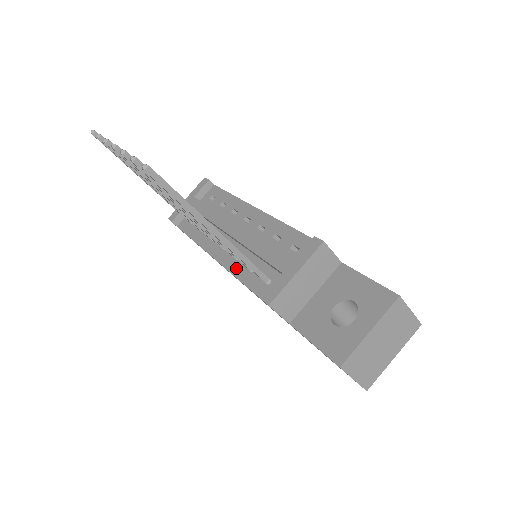
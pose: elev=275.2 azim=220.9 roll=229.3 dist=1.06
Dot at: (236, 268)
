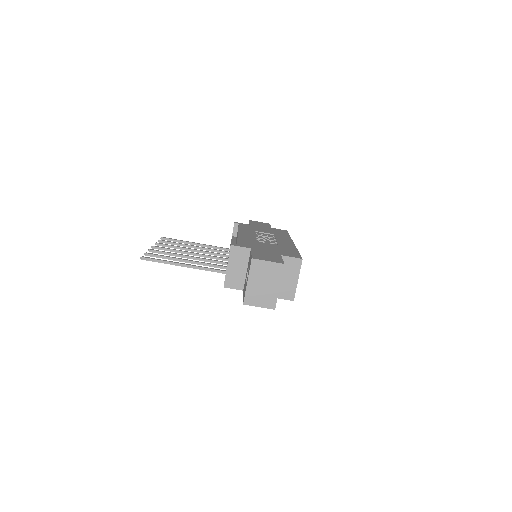
Dot at: occluded
